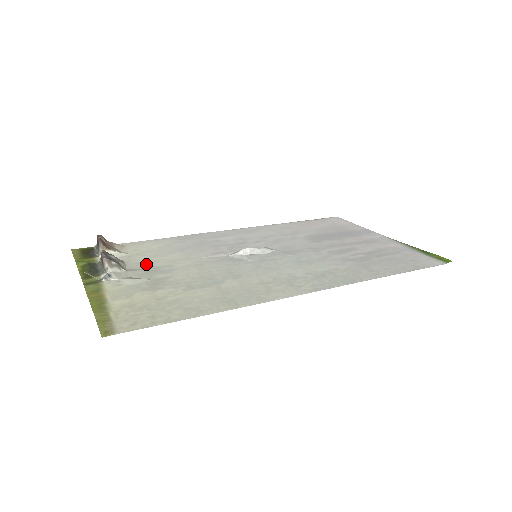
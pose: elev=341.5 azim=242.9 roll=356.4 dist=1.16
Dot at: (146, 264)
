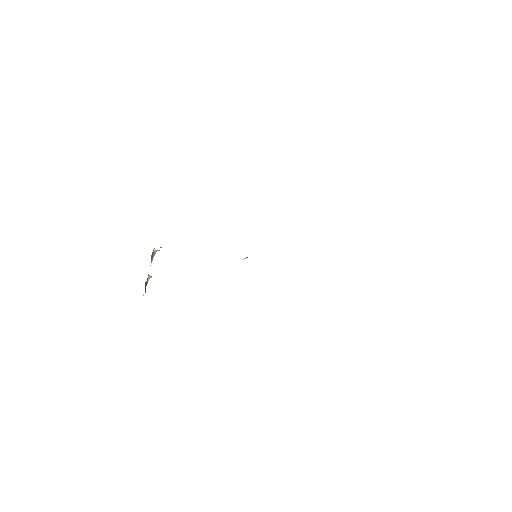
Dot at: occluded
